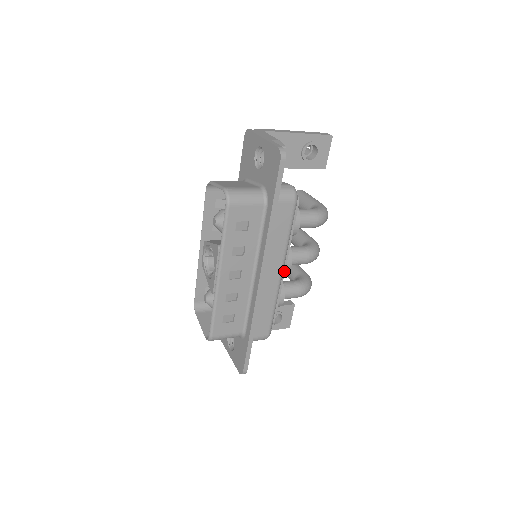
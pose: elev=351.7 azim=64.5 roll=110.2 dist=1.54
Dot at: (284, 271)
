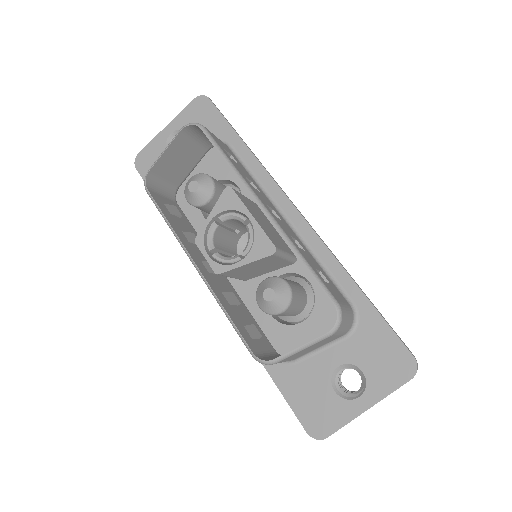
Dot at: occluded
